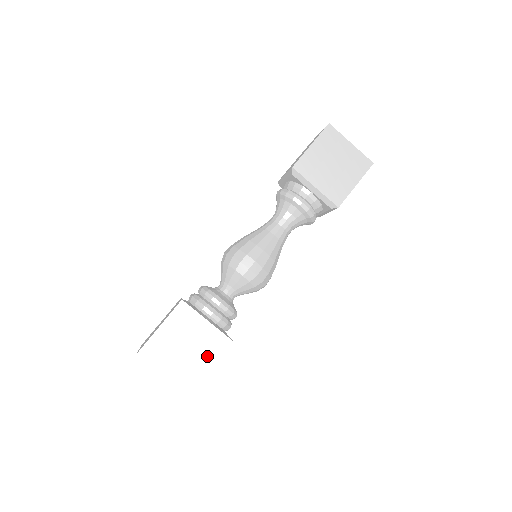
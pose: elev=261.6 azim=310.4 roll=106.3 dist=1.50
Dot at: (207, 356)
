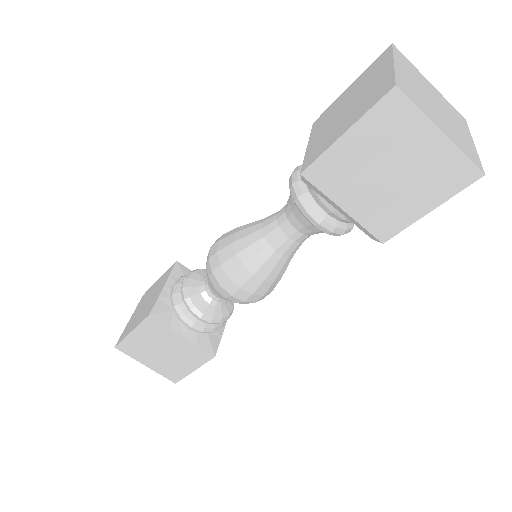
Dot at: (188, 362)
